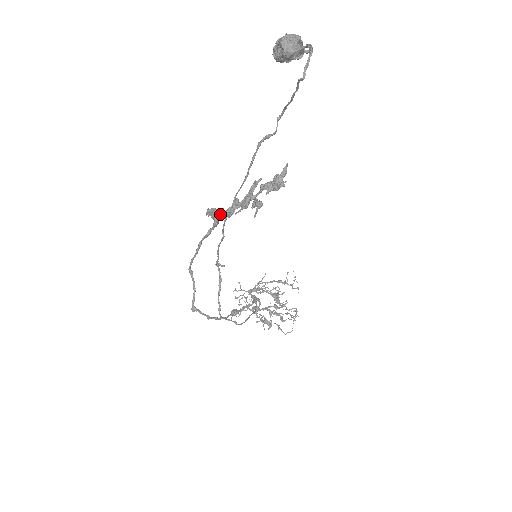
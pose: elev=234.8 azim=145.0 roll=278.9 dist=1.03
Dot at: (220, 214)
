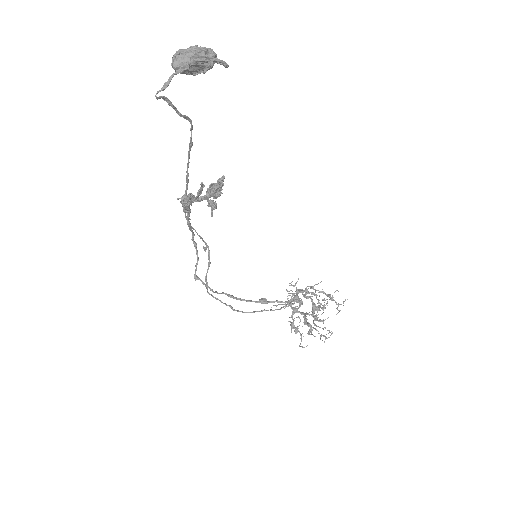
Dot at: occluded
